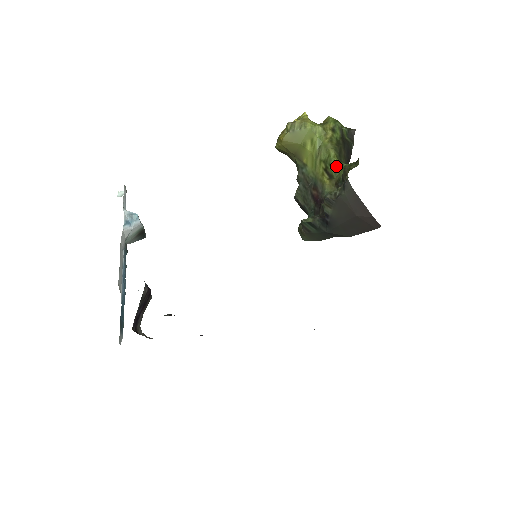
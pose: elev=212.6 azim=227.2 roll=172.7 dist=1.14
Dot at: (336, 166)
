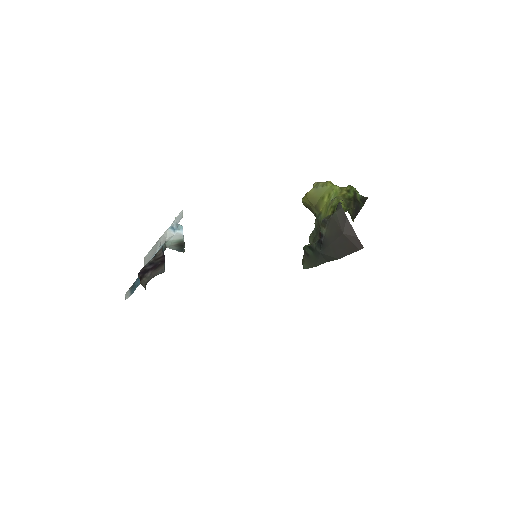
Dot at: occluded
